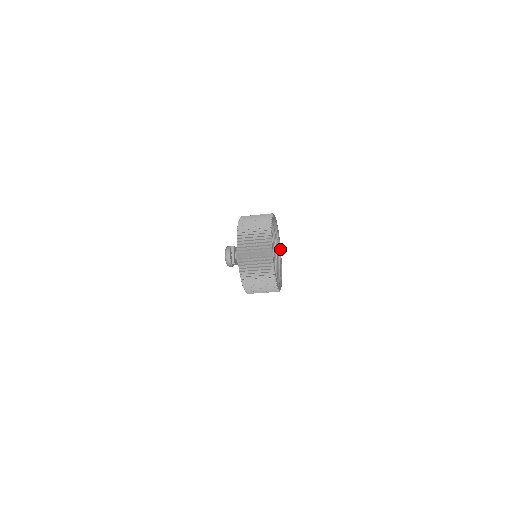
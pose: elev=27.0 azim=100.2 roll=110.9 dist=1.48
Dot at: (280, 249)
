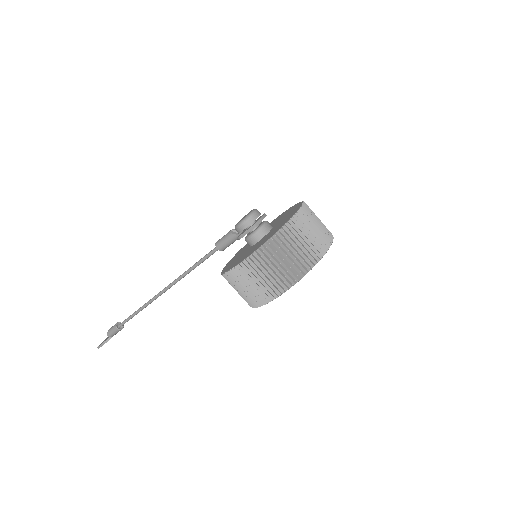
Dot at: occluded
